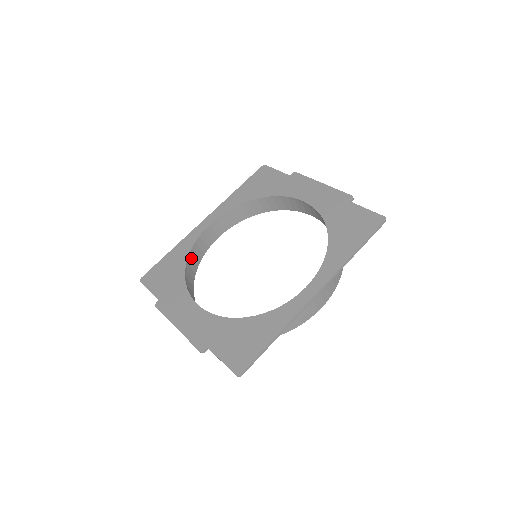
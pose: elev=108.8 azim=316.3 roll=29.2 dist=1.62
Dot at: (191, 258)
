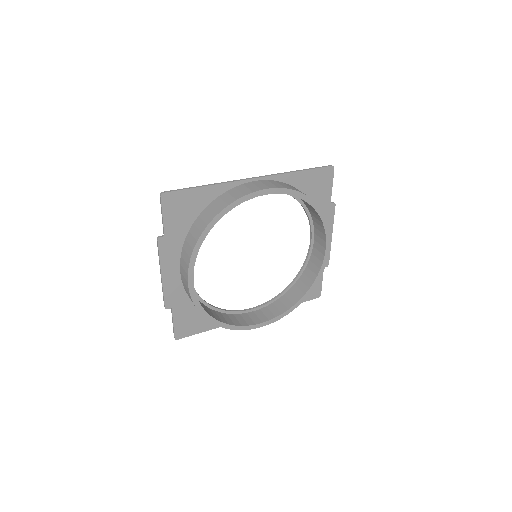
Dot at: (223, 316)
